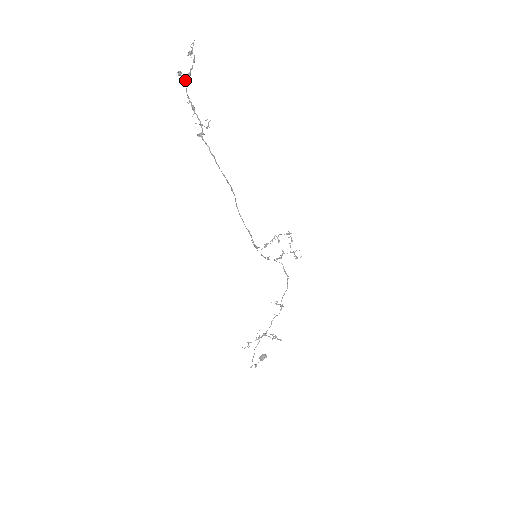
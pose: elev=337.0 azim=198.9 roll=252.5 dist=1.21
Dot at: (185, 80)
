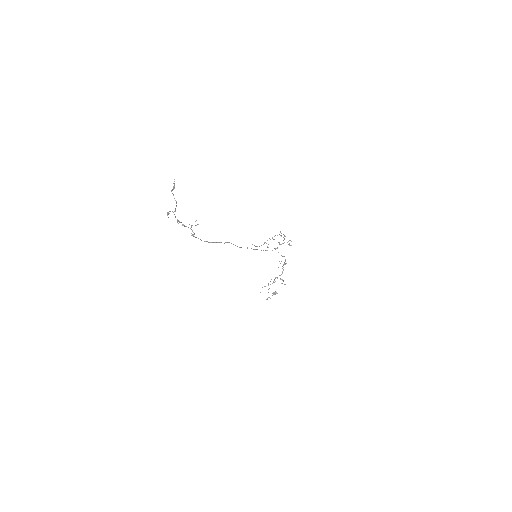
Dot at: occluded
